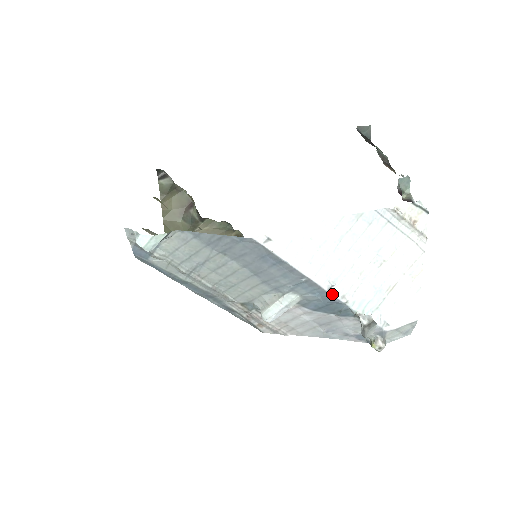
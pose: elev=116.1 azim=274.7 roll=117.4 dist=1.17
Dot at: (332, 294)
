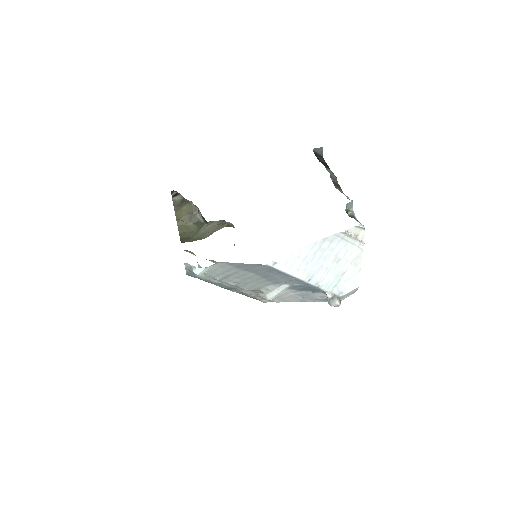
Dot at: (310, 283)
